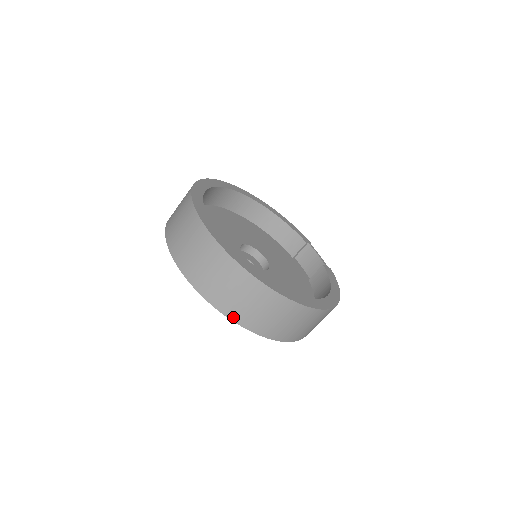
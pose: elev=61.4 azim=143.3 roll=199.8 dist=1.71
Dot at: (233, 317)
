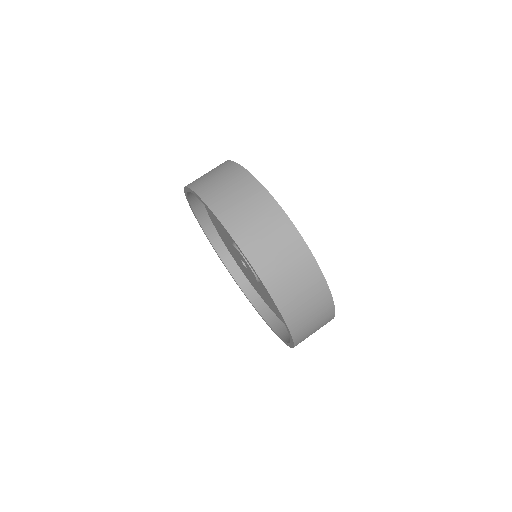
Dot at: (287, 316)
